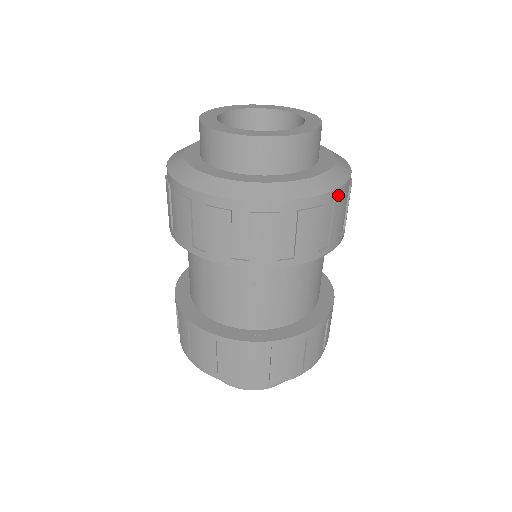
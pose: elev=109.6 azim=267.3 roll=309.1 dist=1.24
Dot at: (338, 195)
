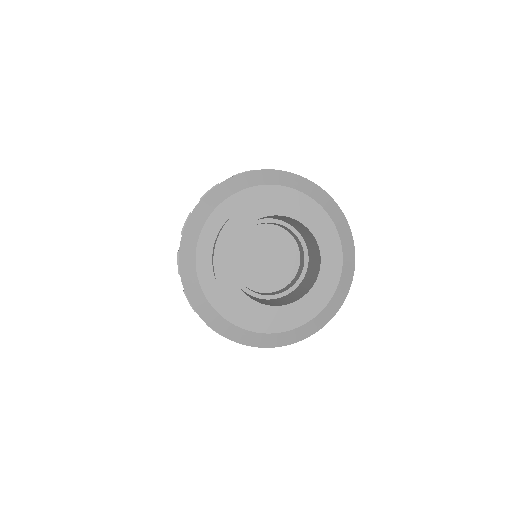
Dot at: occluded
